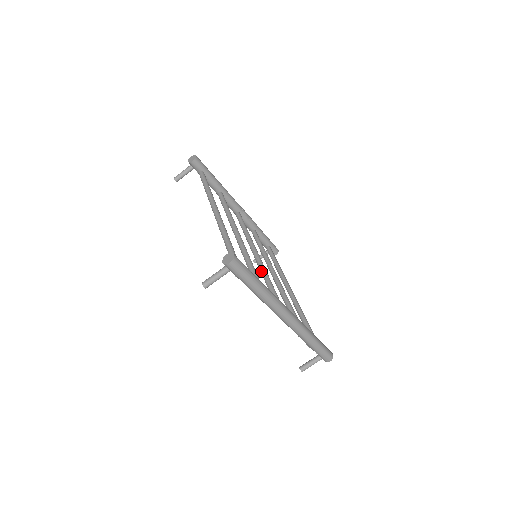
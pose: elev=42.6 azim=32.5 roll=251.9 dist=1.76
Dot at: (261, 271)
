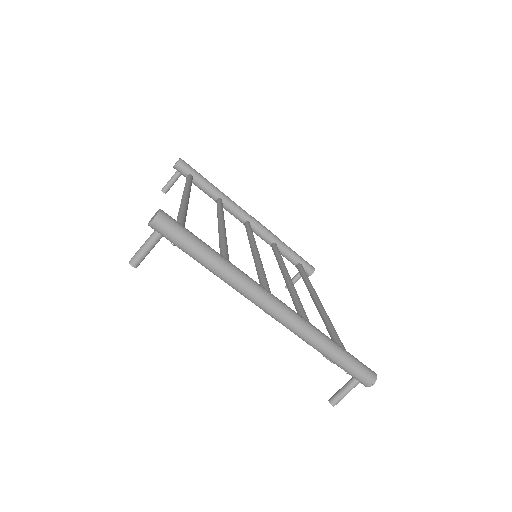
Dot at: occluded
